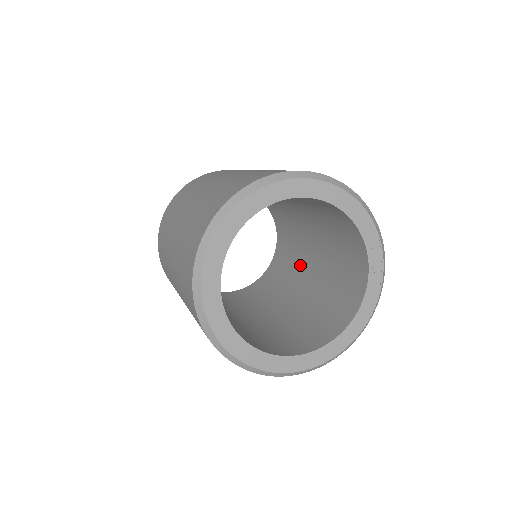
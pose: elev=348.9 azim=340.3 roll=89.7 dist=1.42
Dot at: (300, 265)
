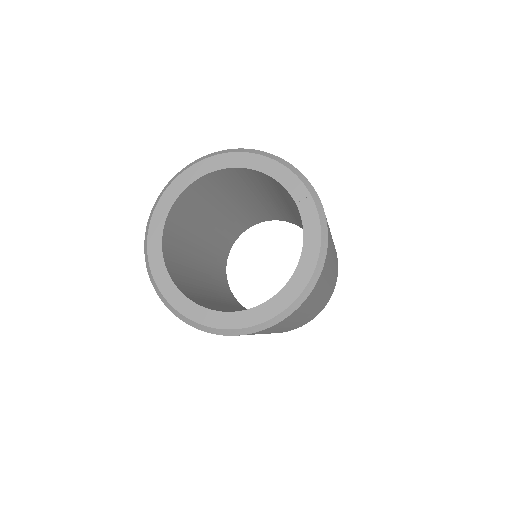
Dot at: occluded
